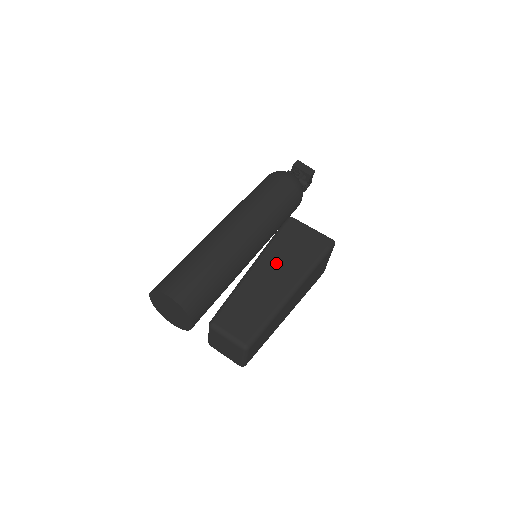
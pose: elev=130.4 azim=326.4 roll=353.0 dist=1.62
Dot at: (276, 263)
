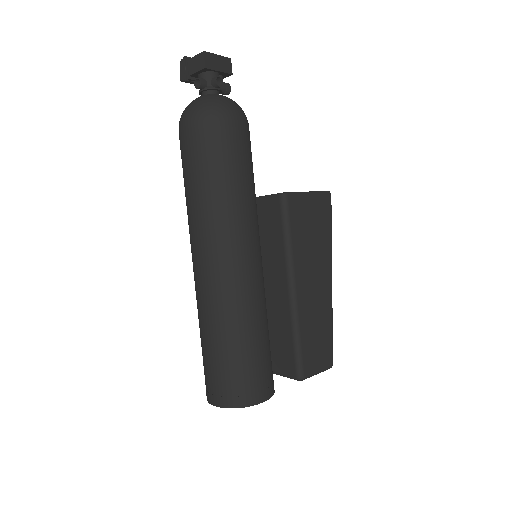
Dot at: (308, 268)
